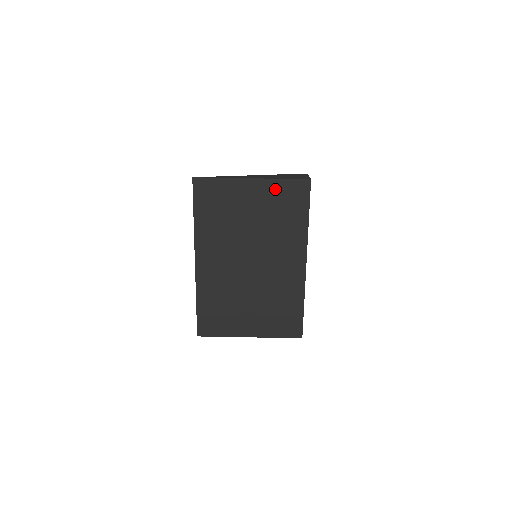
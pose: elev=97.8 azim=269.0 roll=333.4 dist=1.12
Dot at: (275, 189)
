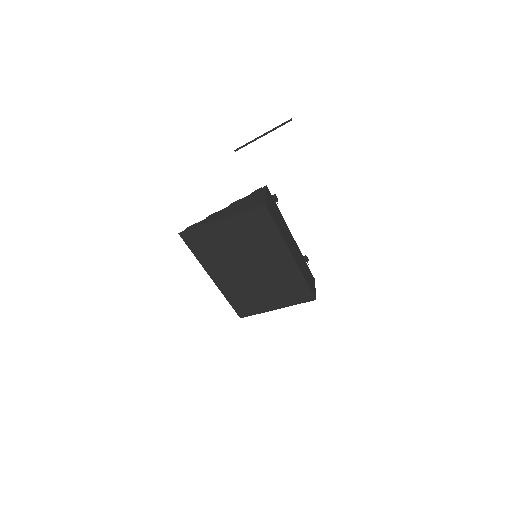
Dot at: (241, 220)
